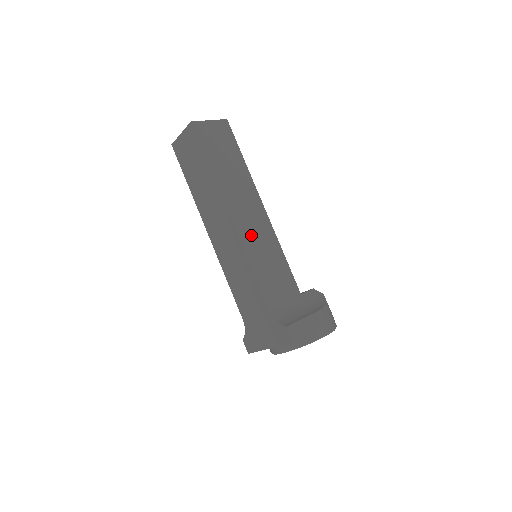
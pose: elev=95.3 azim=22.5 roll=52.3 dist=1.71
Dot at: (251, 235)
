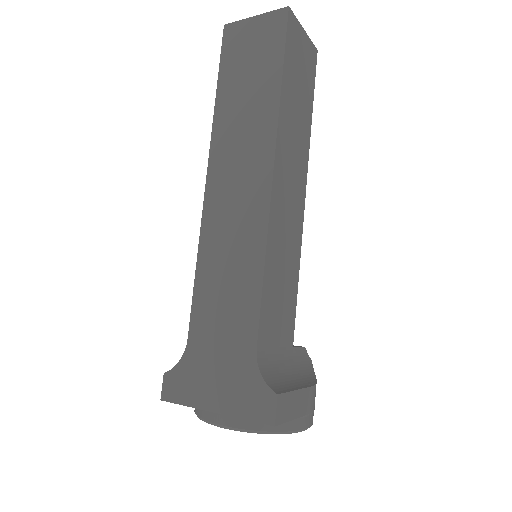
Dot at: (281, 220)
